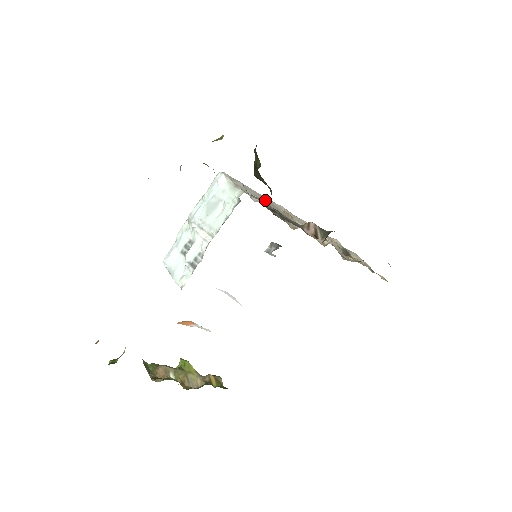
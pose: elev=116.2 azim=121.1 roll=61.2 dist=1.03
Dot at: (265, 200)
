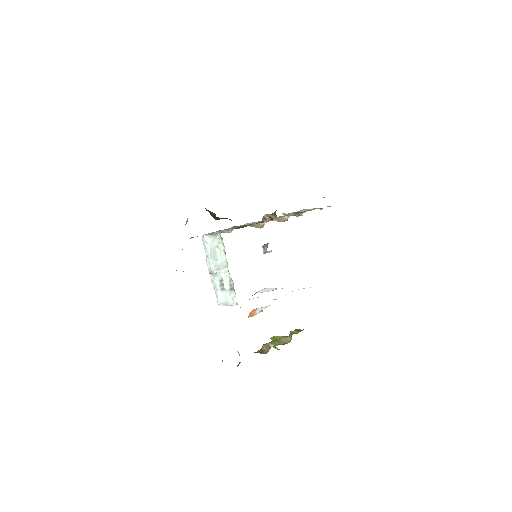
Dot at: (233, 226)
